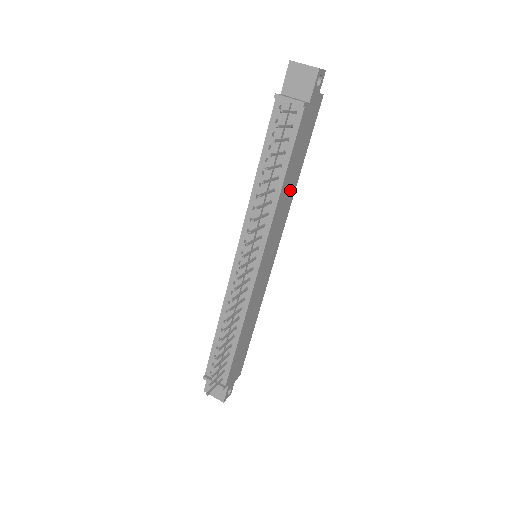
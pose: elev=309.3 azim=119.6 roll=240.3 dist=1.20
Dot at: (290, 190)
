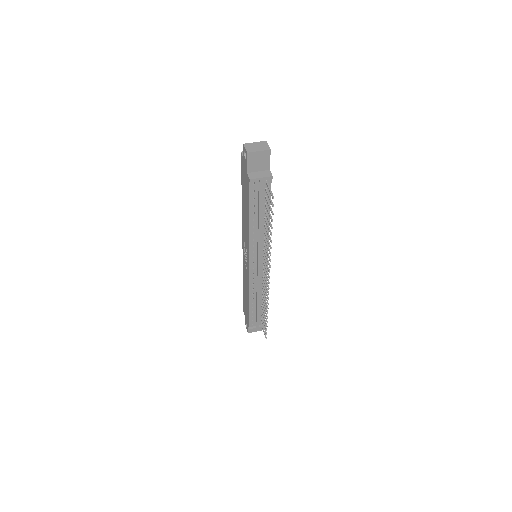
Dot at: occluded
